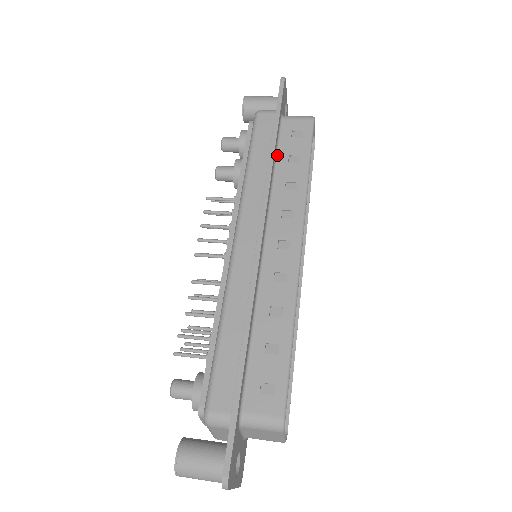
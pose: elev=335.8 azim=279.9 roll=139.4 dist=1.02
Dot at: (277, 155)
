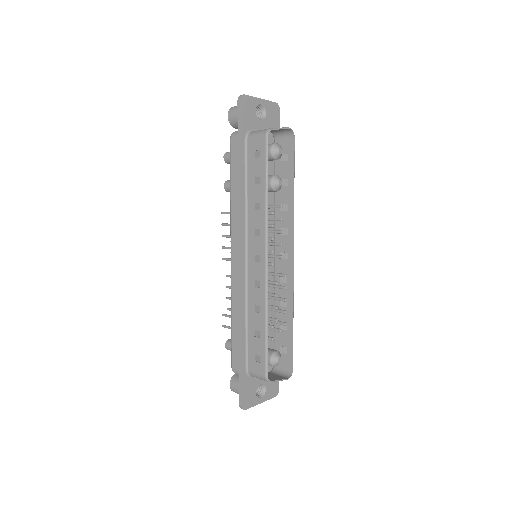
Dot at: (247, 178)
